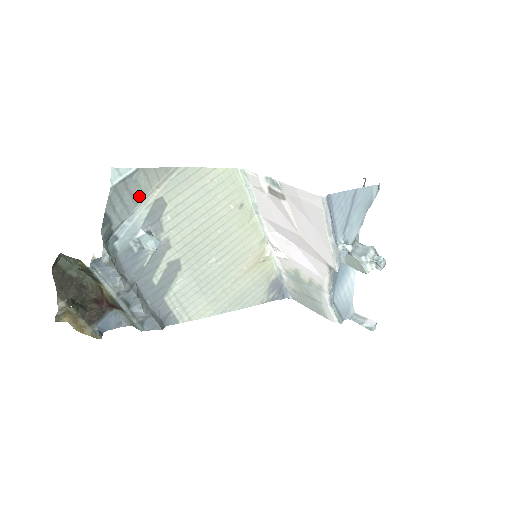
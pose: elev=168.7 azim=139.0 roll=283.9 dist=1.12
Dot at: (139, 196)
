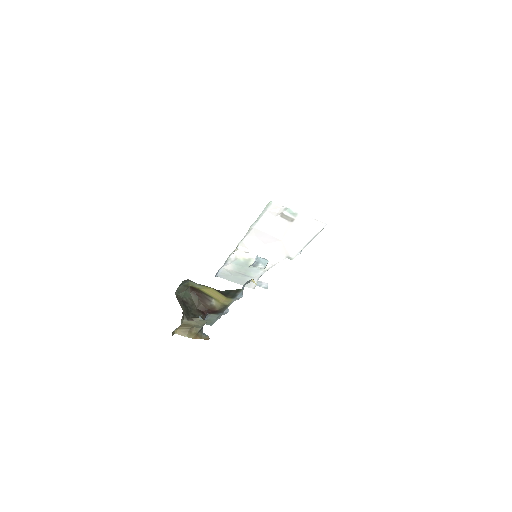
Dot at: occluded
